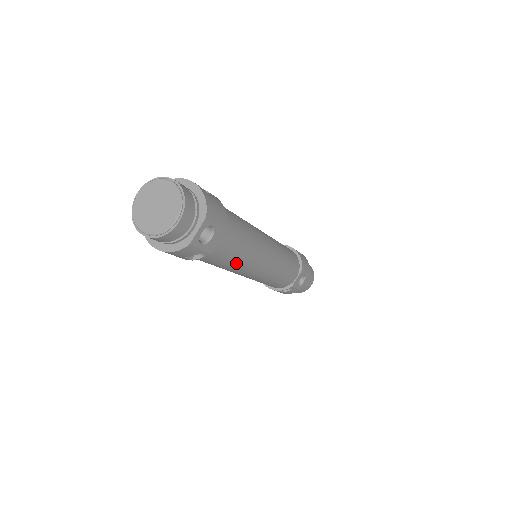
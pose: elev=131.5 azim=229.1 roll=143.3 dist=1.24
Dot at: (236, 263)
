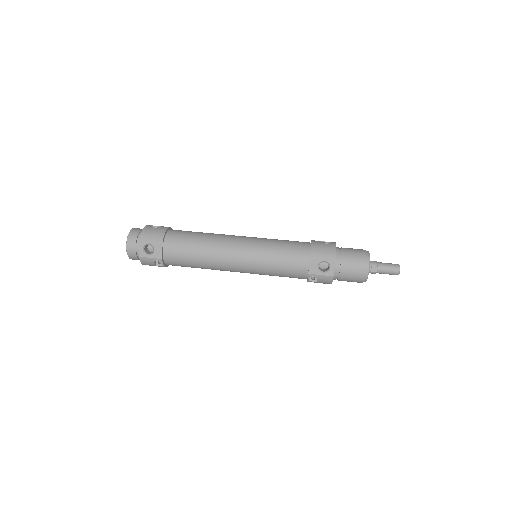
Dot at: (201, 262)
